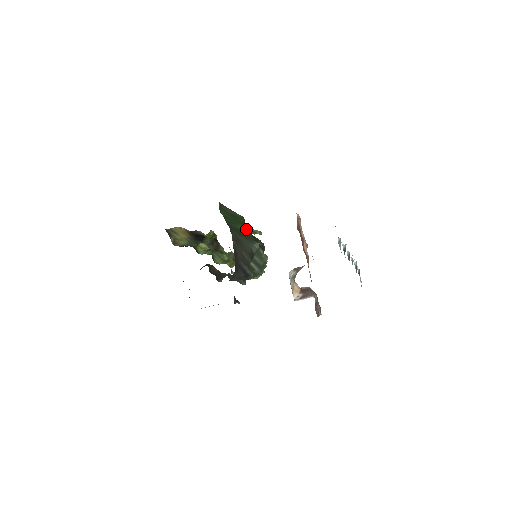
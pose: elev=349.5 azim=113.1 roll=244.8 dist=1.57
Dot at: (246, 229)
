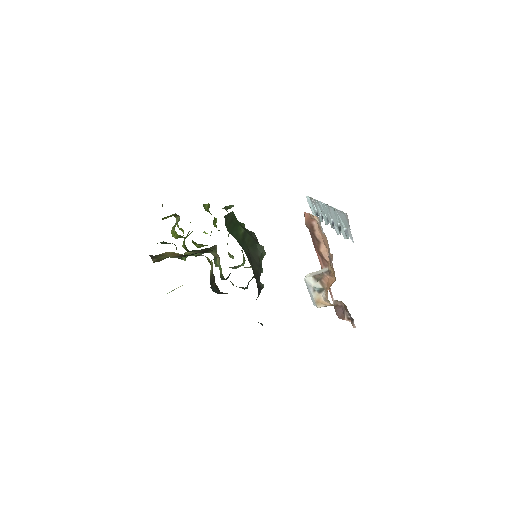
Dot at: (242, 229)
